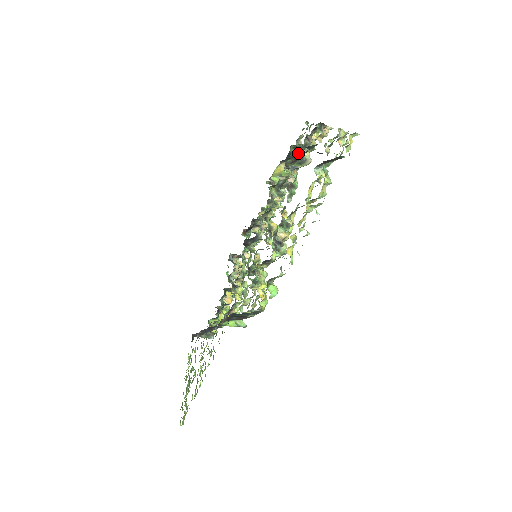
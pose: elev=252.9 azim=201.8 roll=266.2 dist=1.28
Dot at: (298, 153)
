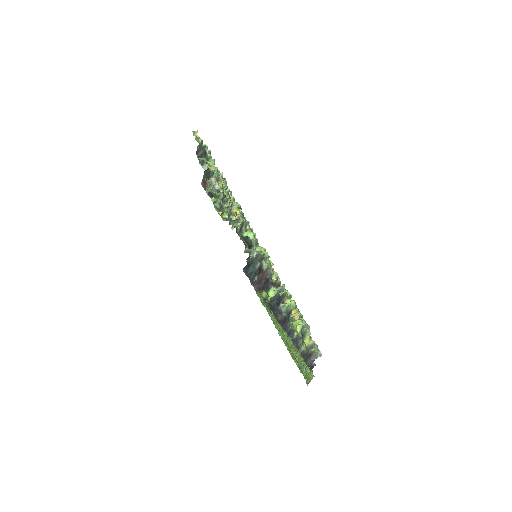
Dot at: (215, 189)
